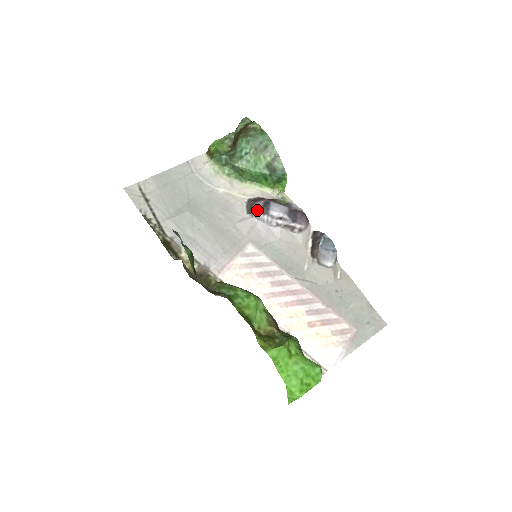
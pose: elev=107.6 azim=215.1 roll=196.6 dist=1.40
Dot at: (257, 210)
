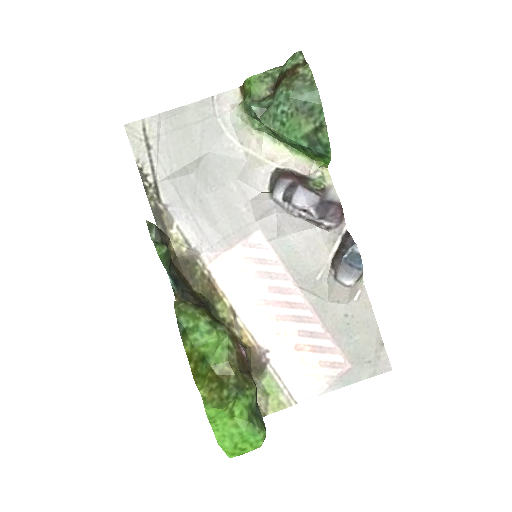
Dot at: (278, 192)
